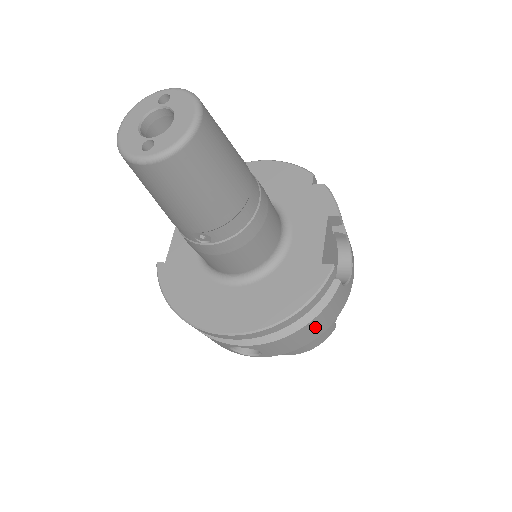
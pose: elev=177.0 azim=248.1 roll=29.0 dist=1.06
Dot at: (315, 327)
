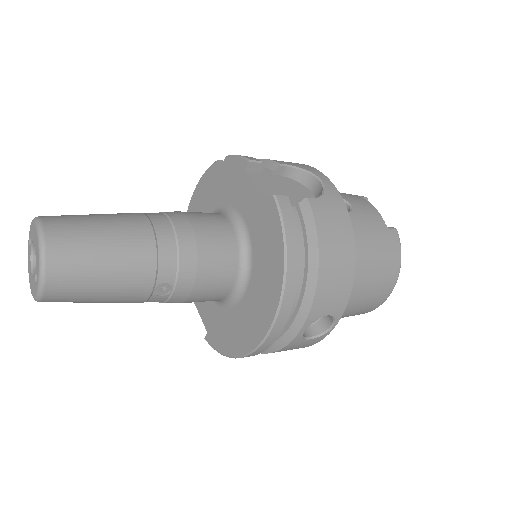
Dot at: (334, 251)
